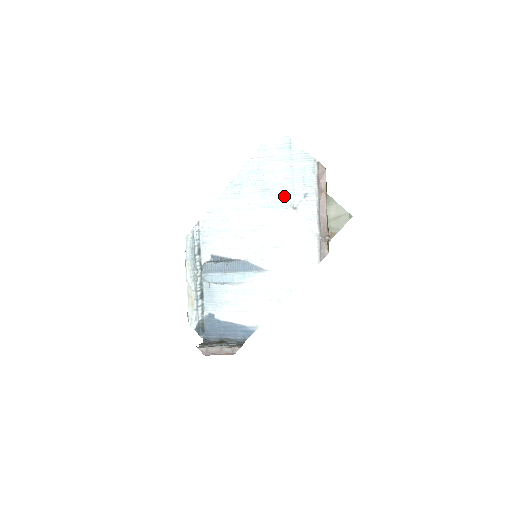
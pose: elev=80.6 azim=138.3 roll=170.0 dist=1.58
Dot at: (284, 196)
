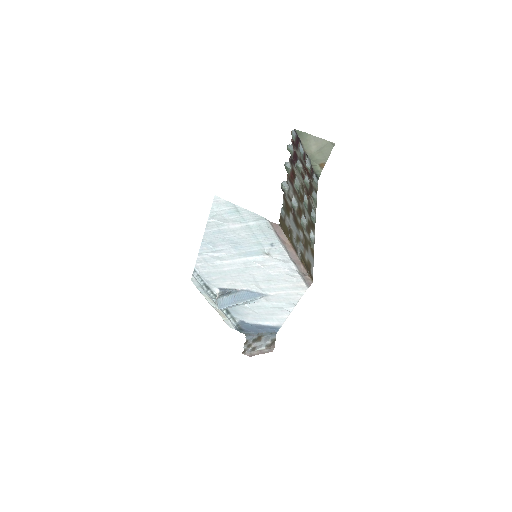
Dot at: (254, 247)
